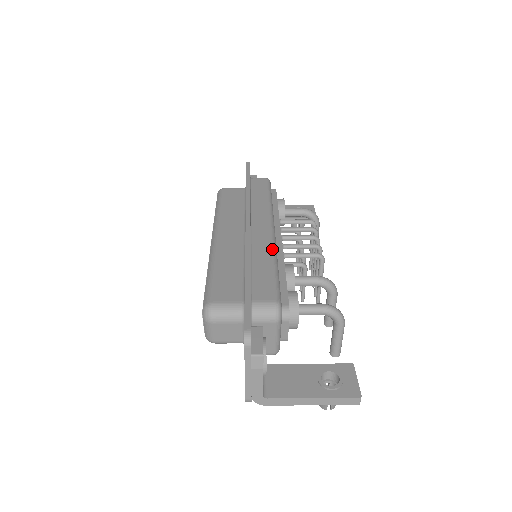
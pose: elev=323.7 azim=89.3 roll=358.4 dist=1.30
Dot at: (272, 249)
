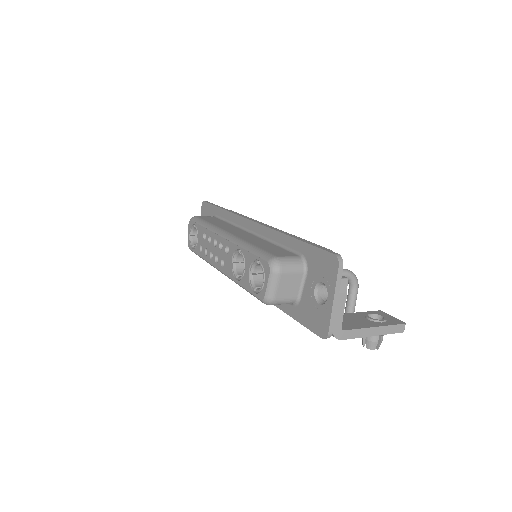
Dot at: occluded
